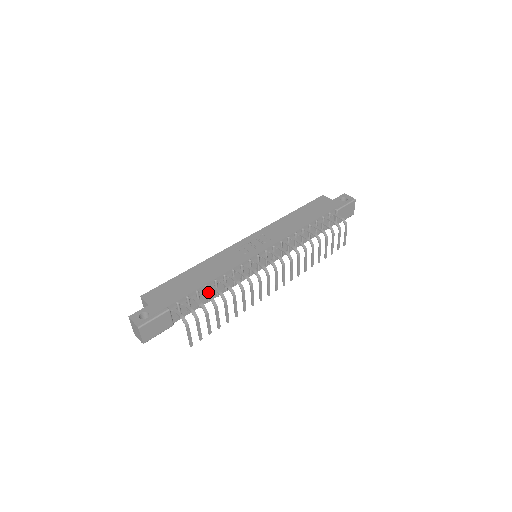
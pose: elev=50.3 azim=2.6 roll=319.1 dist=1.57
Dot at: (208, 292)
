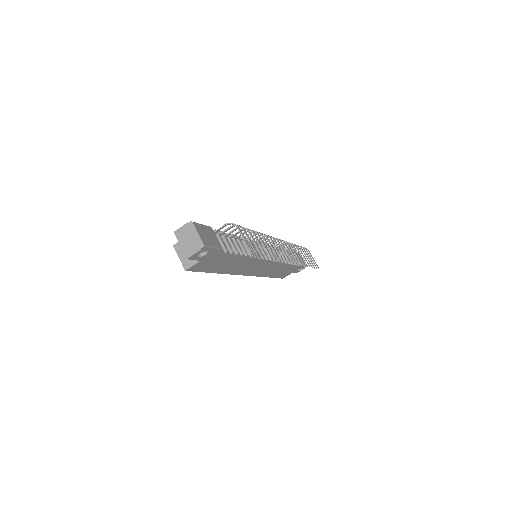
Dot at: (236, 242)
